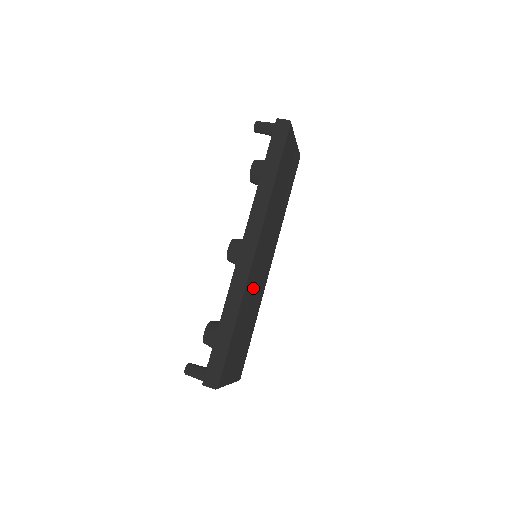
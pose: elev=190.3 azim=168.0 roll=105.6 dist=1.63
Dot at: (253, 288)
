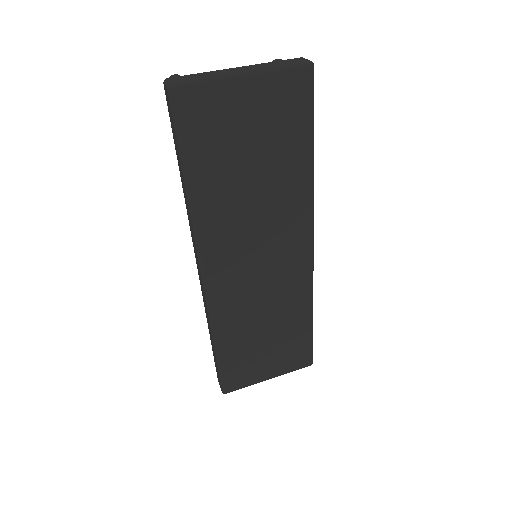
Dot at: (249, 301)
